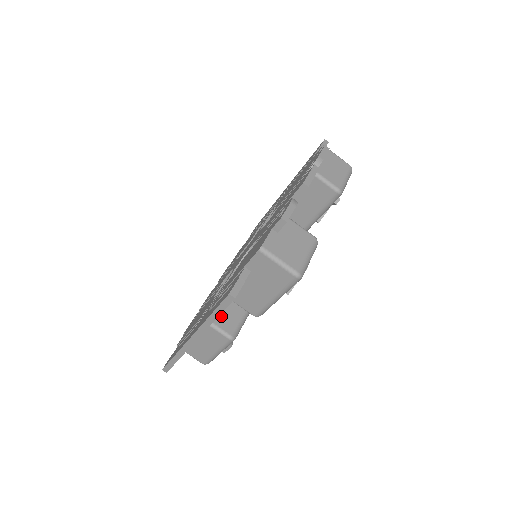
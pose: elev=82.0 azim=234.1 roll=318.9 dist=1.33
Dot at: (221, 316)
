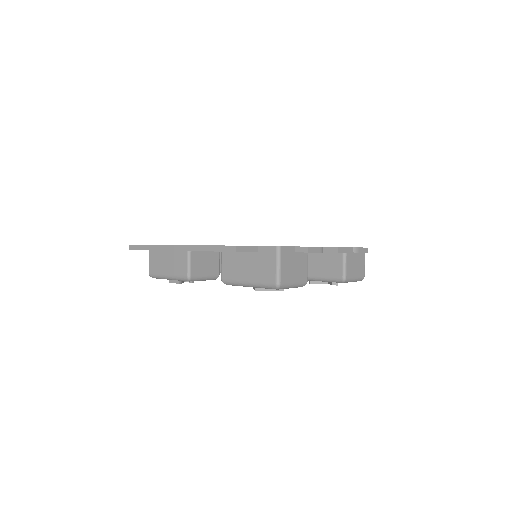
Dot at: (199, 260)
